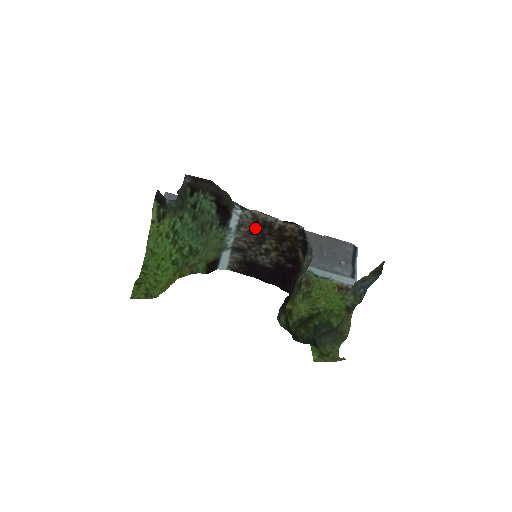
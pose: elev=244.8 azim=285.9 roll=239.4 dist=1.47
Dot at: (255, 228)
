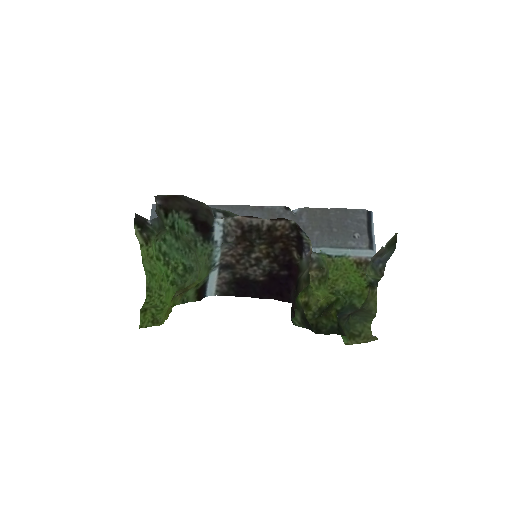
Dot at: (241, 236)
